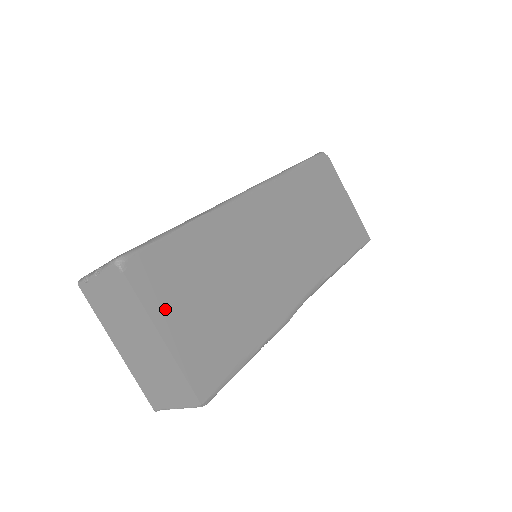
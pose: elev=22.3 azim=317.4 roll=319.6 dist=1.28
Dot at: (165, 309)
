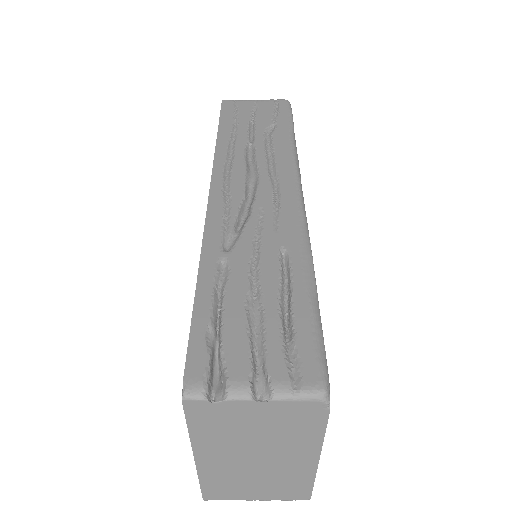
Dot at: occluded
